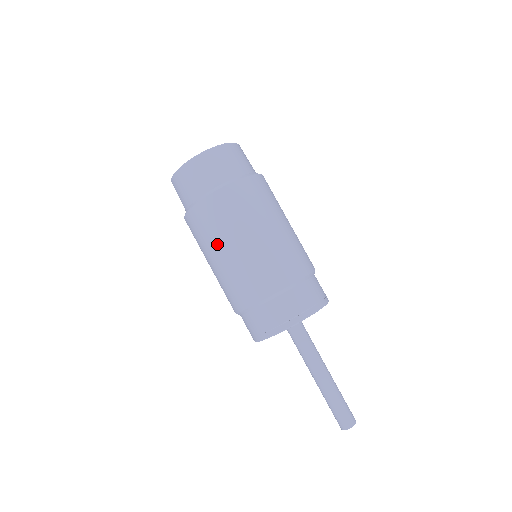
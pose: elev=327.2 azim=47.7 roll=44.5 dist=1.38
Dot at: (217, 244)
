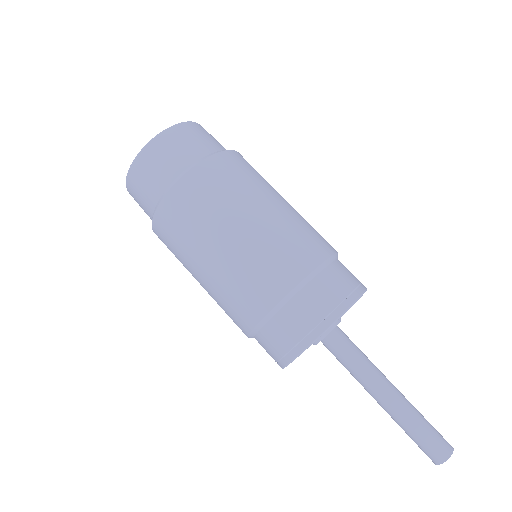
Dot at: (228, 215)
